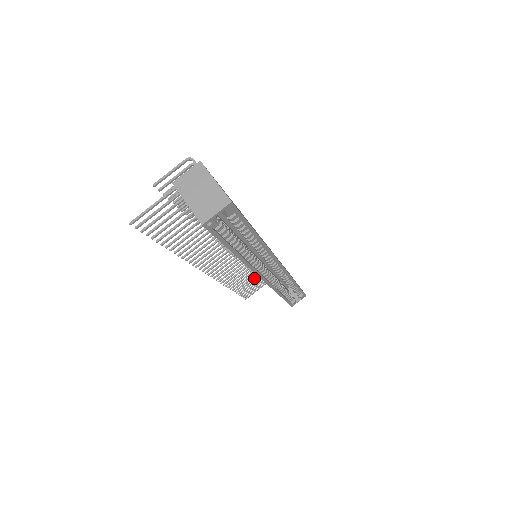
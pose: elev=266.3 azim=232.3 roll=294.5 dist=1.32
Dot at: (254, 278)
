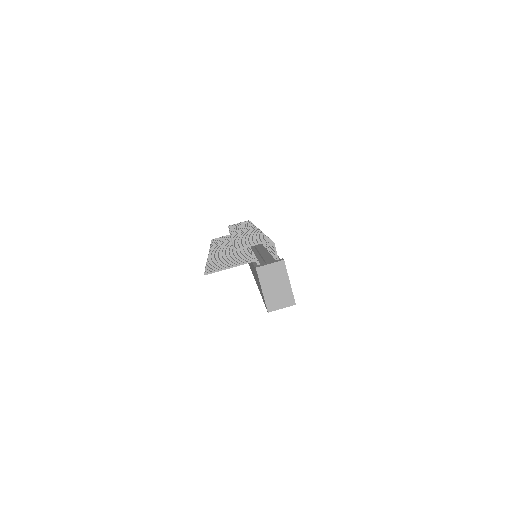
Dot at: occluded
